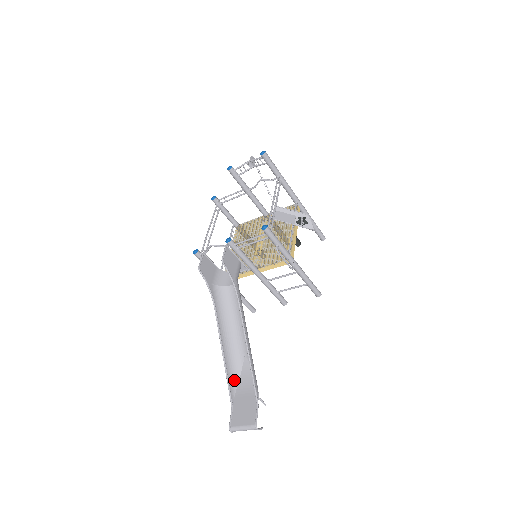
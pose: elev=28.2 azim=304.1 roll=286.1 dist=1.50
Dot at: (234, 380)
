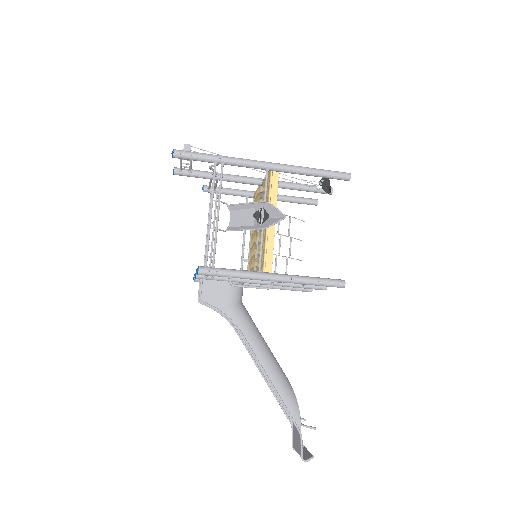
Dot at: occluded
